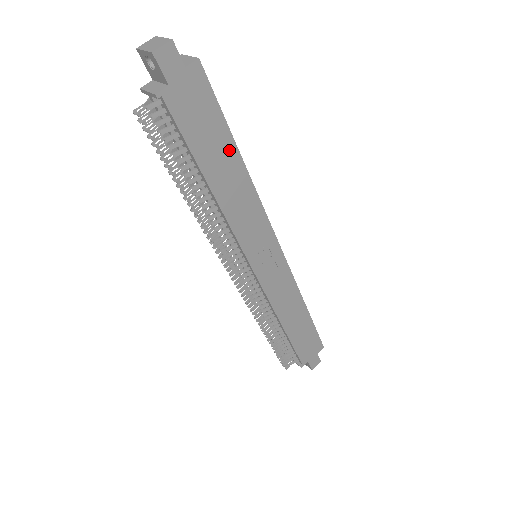
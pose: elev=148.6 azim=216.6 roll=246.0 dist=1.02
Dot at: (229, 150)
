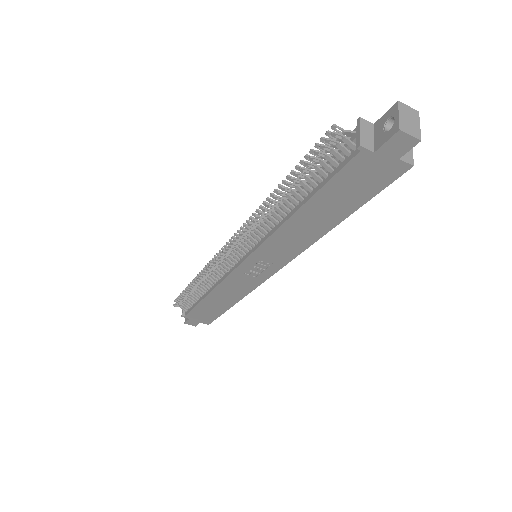
Dot at: (339, 214)
